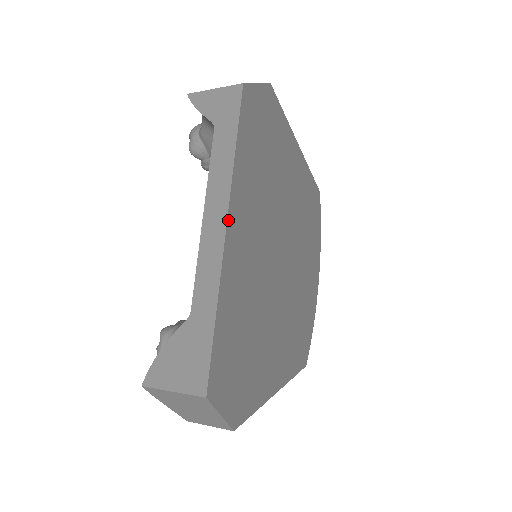
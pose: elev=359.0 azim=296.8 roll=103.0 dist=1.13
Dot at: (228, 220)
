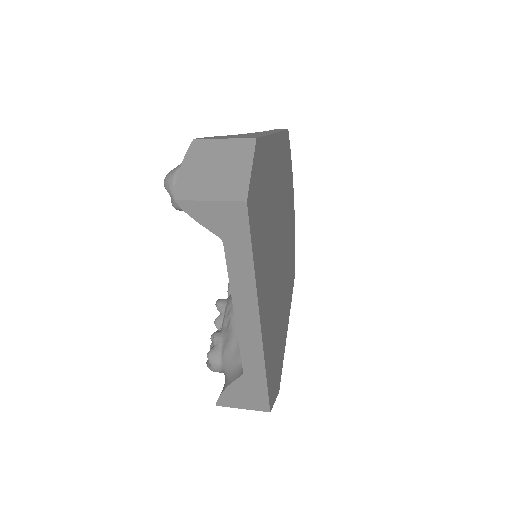
Dot at: (260, 318)
